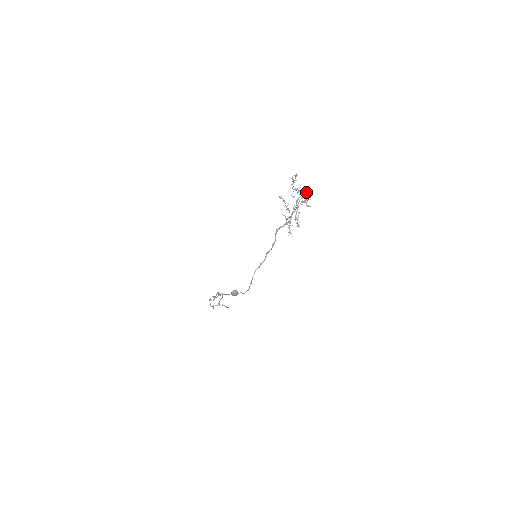
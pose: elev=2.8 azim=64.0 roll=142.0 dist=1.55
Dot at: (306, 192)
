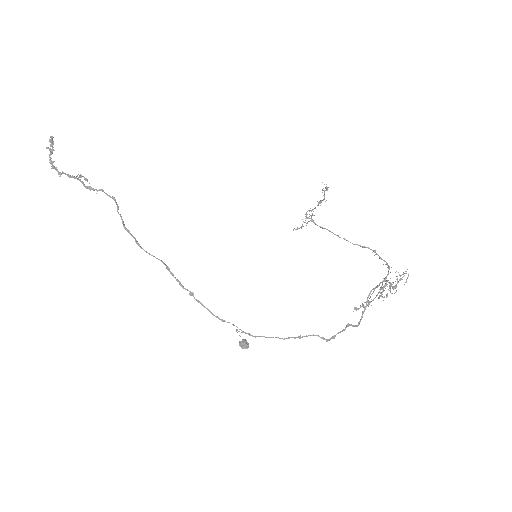
Dot at: occluded
